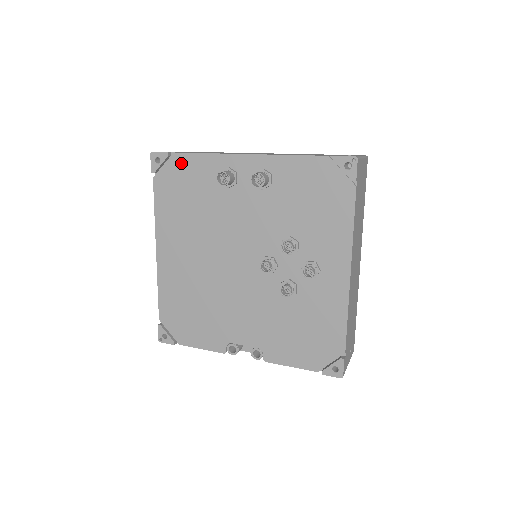
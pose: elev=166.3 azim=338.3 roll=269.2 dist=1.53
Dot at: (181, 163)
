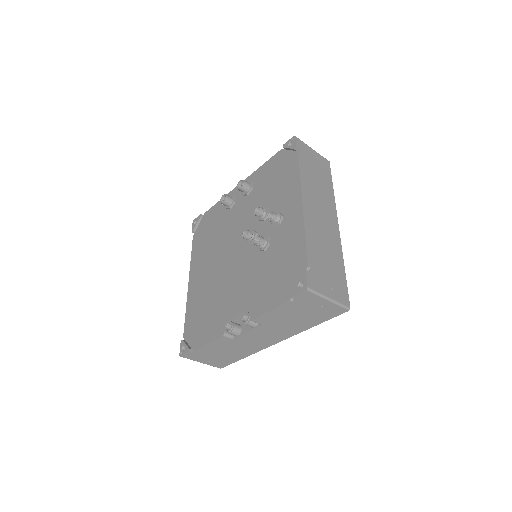
Dot at: (208, 216)
